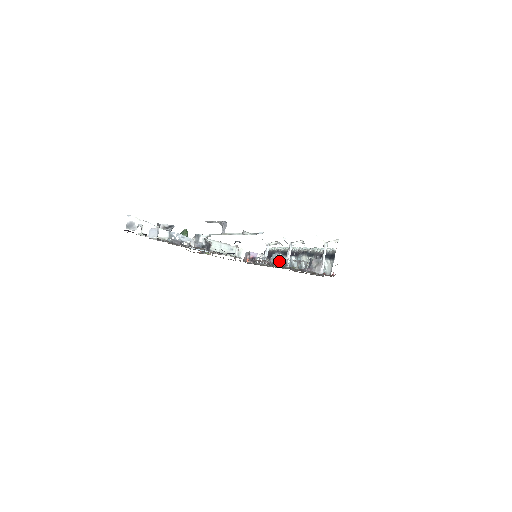
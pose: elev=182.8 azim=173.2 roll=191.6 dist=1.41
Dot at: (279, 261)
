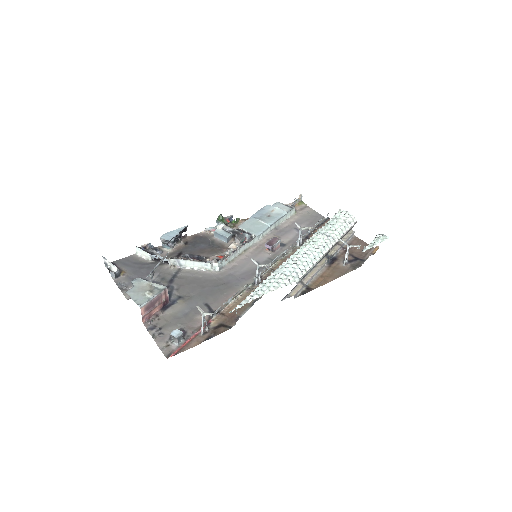
Dot at: occluded
